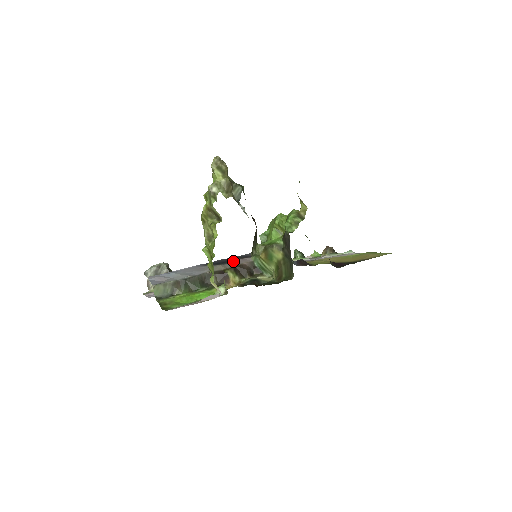
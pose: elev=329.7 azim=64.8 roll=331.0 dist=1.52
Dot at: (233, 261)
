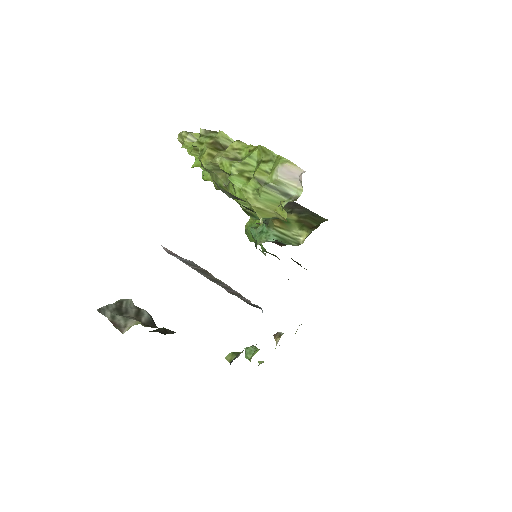
Dot at: occluded
